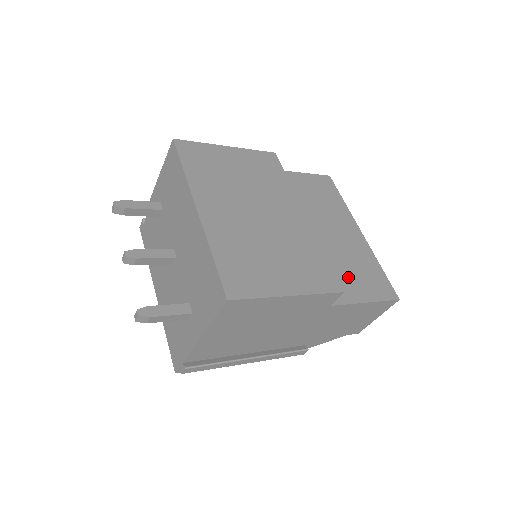
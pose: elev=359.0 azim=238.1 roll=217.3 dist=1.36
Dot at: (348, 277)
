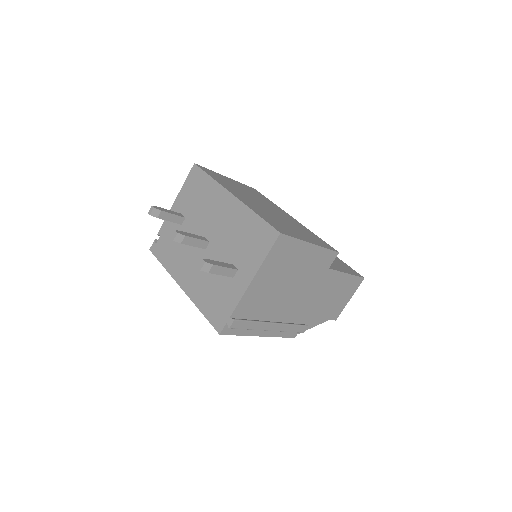
Dot at: occluded
